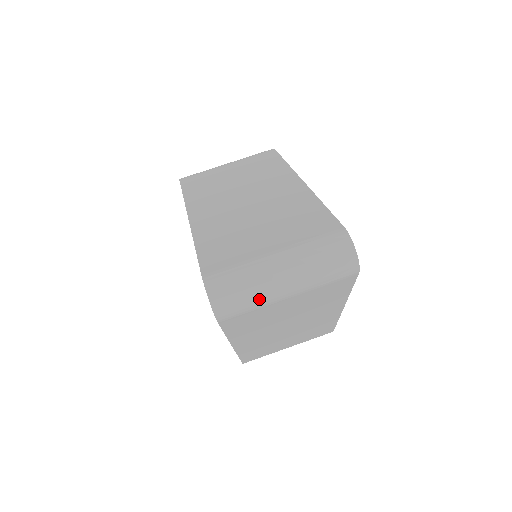
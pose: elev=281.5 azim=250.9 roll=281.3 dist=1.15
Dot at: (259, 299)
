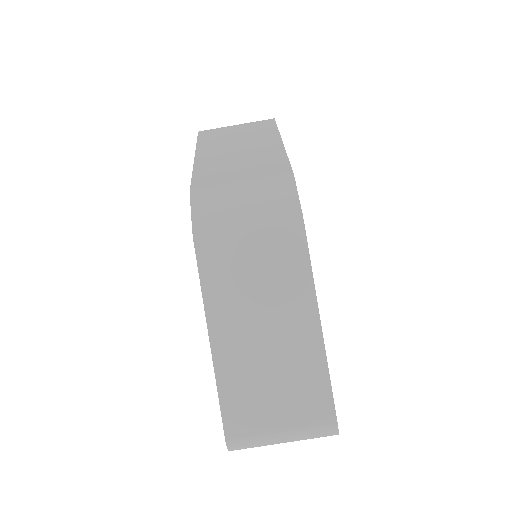
Dot at: occluded
